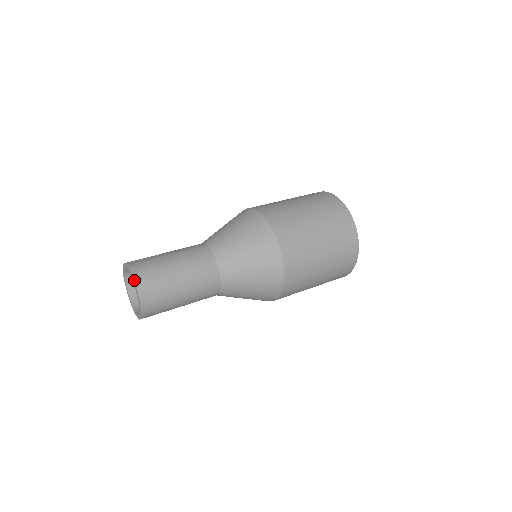
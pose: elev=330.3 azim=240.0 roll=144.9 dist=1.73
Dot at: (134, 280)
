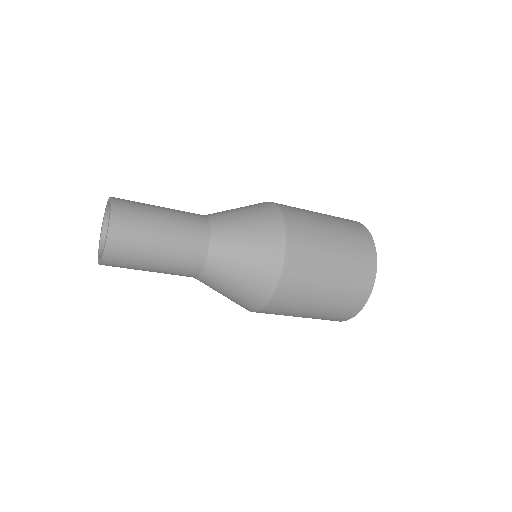
Dot at: (110, 220)
